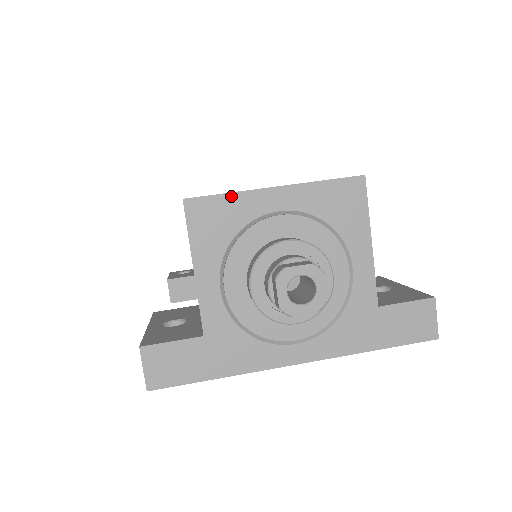
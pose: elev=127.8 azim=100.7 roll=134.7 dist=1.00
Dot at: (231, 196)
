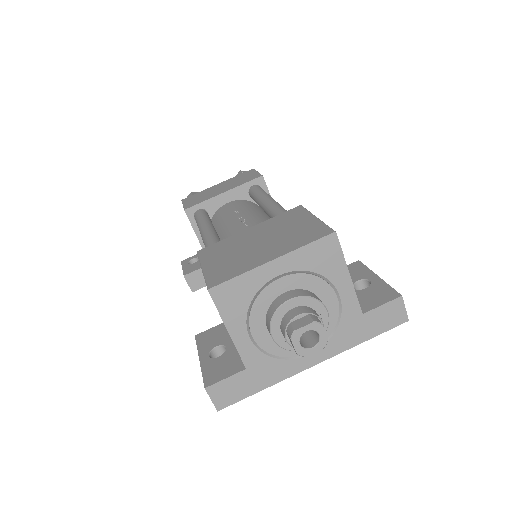
Dot at: (241, 277)
